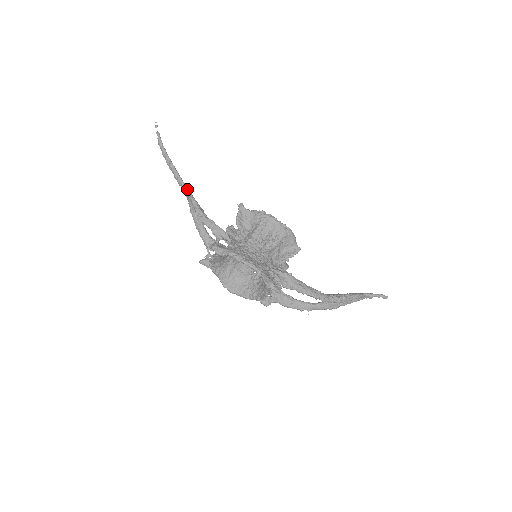
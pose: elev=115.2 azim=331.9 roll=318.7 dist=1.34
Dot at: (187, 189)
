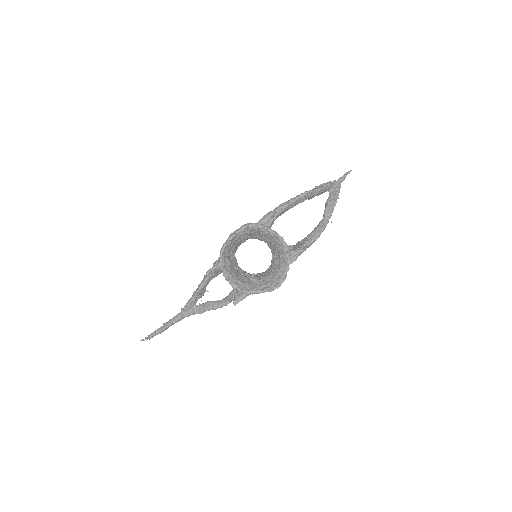
Dot at: (182, 309)
